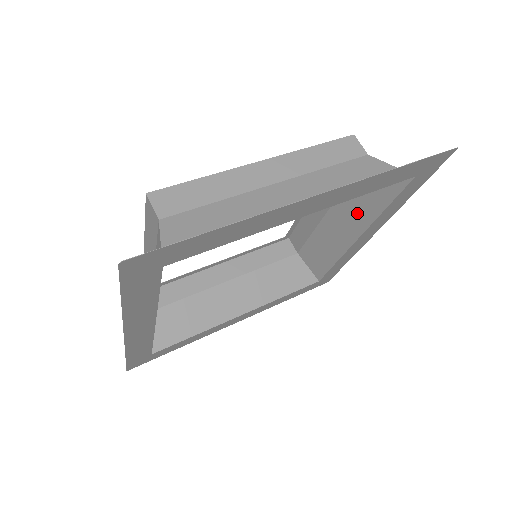
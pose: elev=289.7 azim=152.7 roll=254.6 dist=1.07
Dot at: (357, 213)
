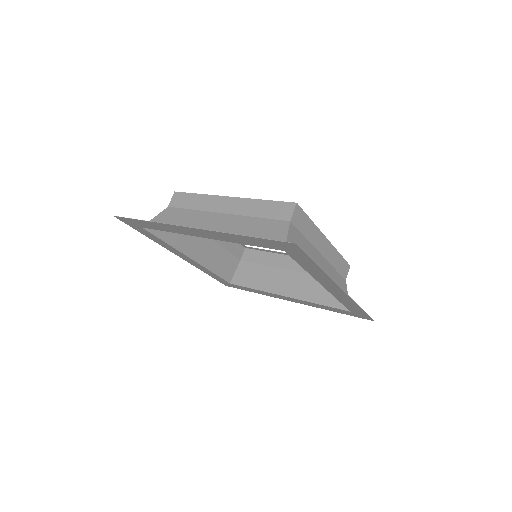
Dot at: occluded
